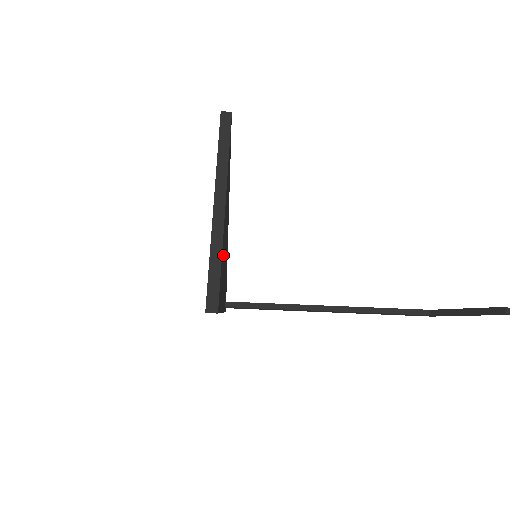
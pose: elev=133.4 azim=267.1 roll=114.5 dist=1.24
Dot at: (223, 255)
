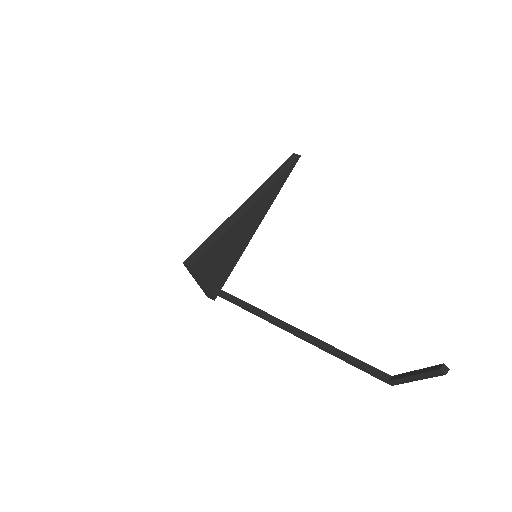
Dot at: (228, 239)
